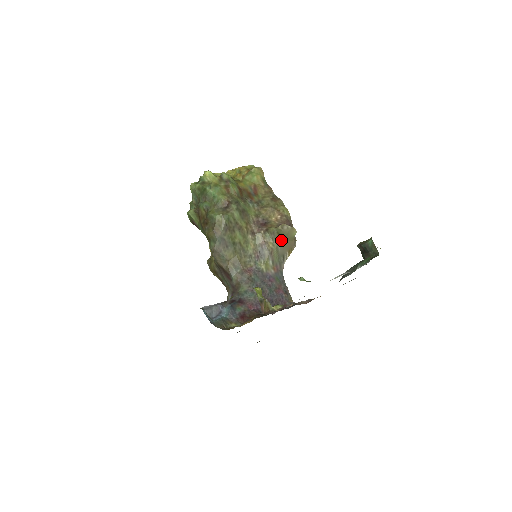
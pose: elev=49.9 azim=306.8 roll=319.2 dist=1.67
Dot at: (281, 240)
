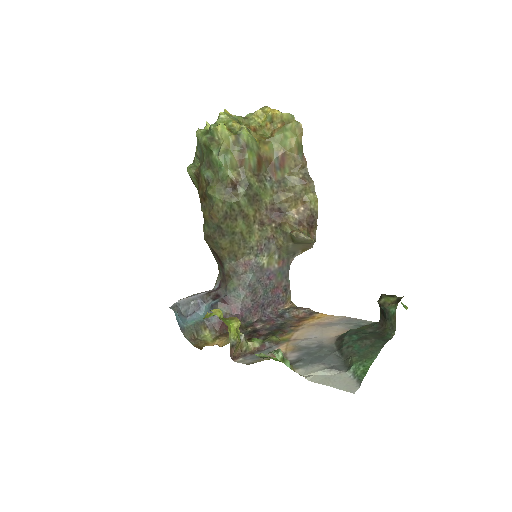
Dot at: (294, 243)
